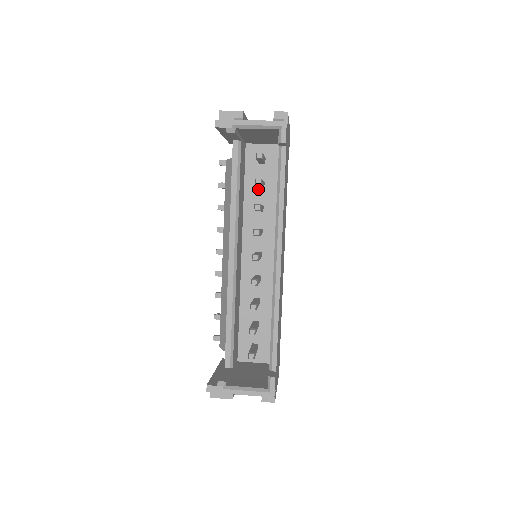
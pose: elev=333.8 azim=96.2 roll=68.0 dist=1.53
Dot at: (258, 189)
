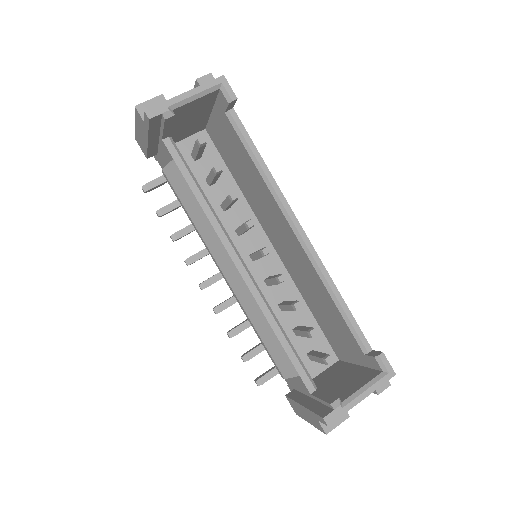
Dot at: (209, 188)
